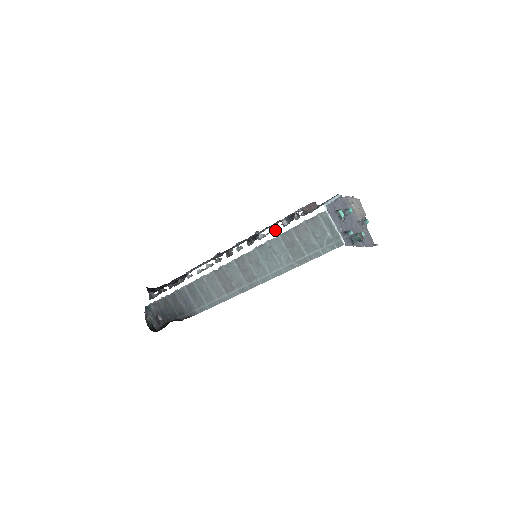
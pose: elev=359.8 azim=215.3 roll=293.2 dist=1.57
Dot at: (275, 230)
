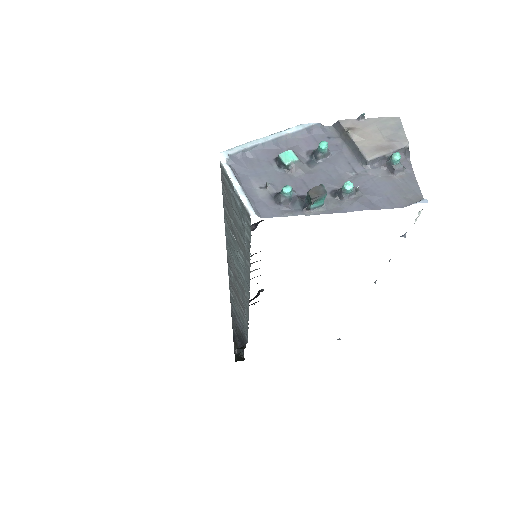
Dot at: occluded
